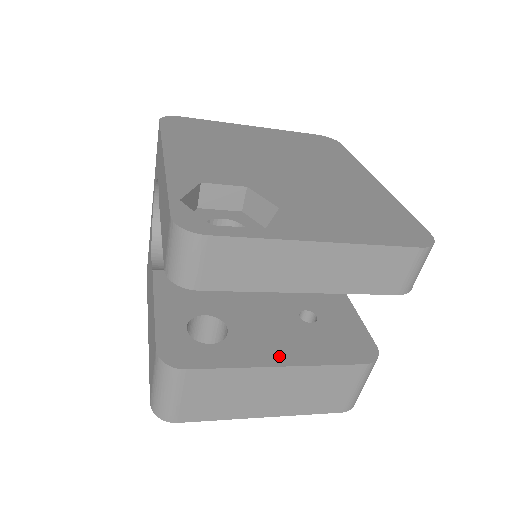
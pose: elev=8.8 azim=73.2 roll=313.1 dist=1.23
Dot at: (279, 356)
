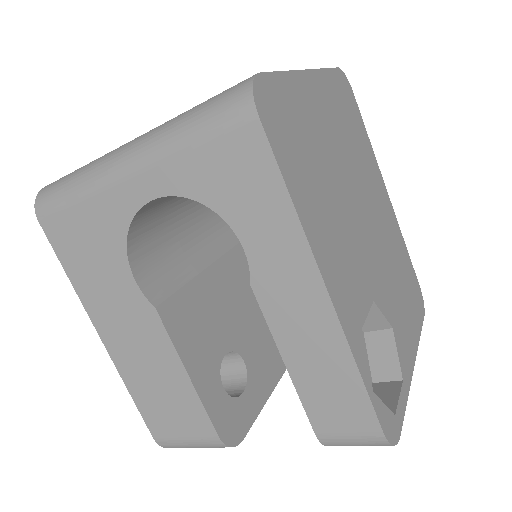
Dot at: (277, 368)
